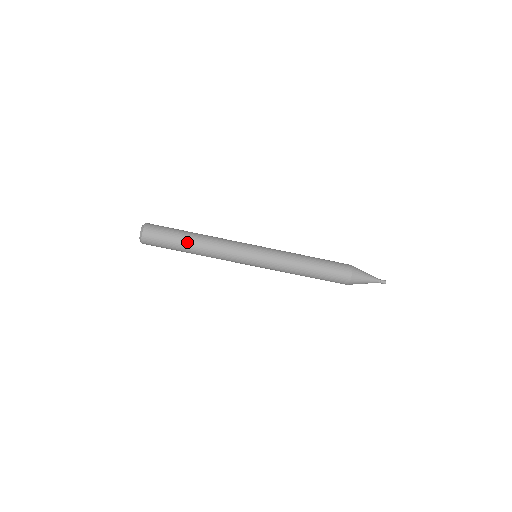
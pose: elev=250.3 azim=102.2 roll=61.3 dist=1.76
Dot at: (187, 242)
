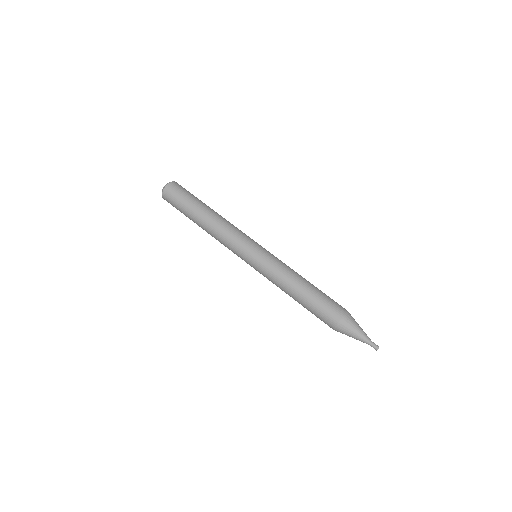
Dot at: (202, 208)
